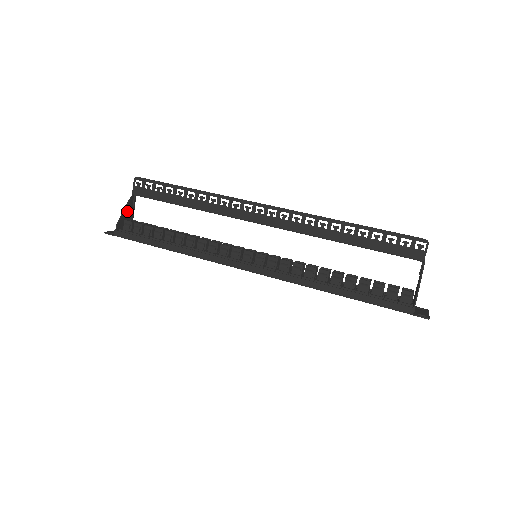
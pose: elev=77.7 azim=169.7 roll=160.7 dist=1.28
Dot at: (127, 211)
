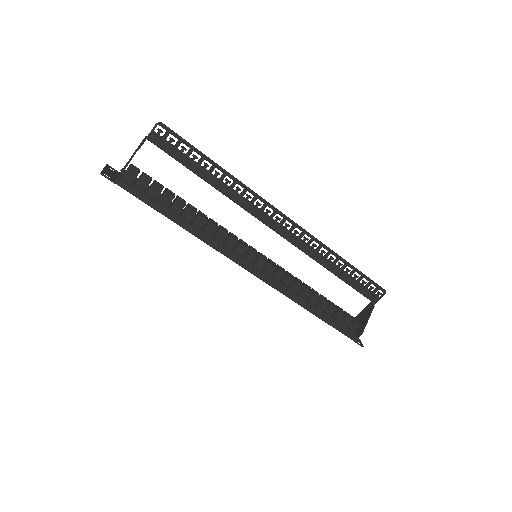
Dot at: (133, 155)
